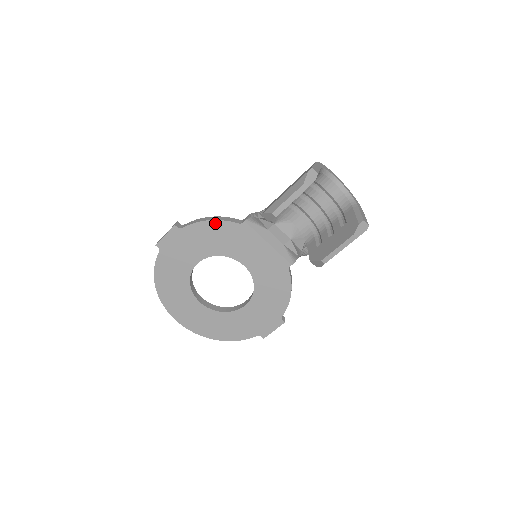
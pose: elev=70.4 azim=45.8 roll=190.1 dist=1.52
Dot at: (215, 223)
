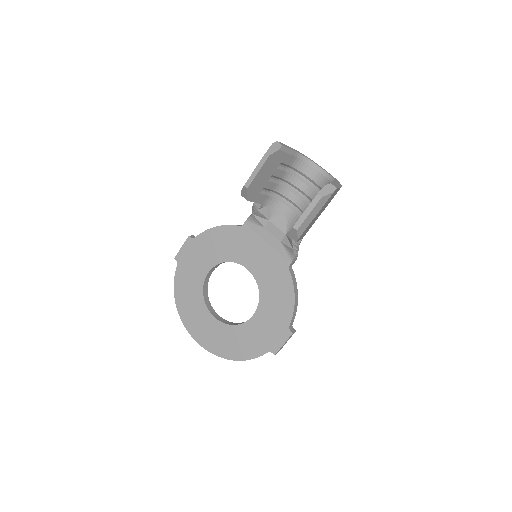
Dot at: (220, 229)
